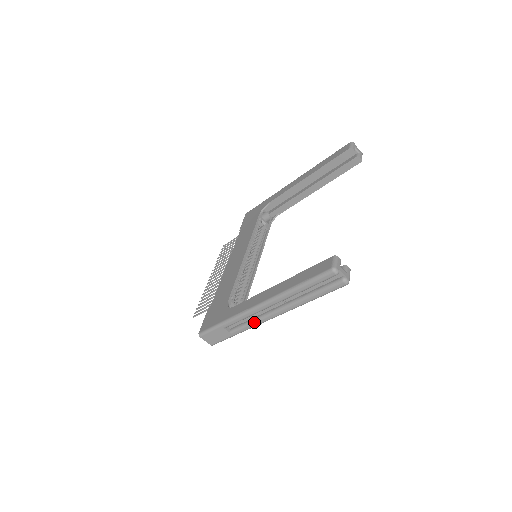
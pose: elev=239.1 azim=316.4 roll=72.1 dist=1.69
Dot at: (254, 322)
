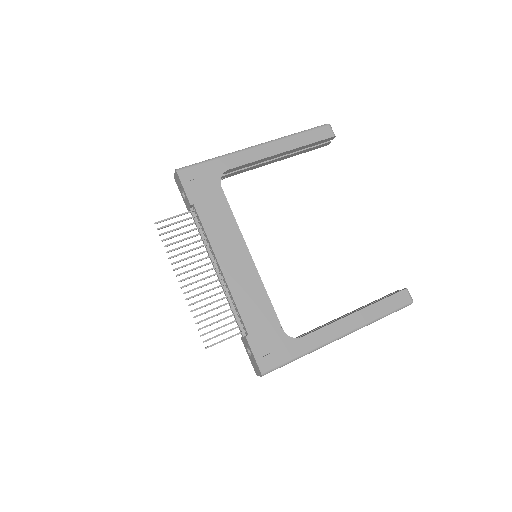
Dot at: occluded
